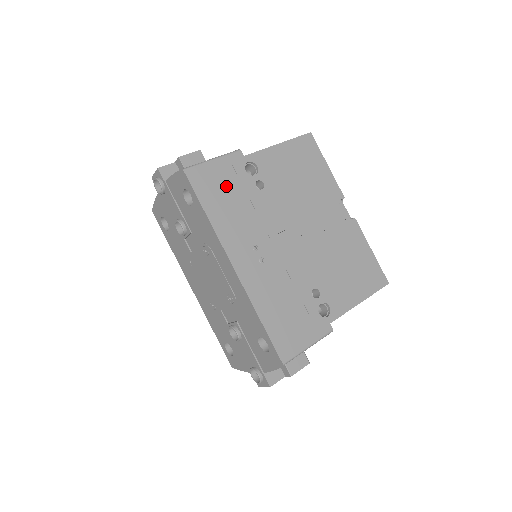
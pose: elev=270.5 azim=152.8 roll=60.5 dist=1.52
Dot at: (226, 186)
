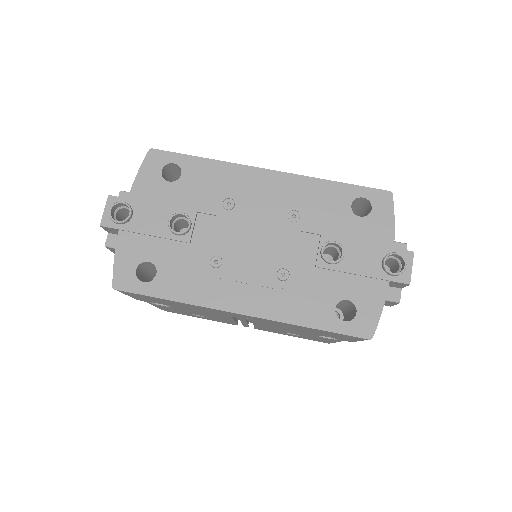
Dot at: occluded
